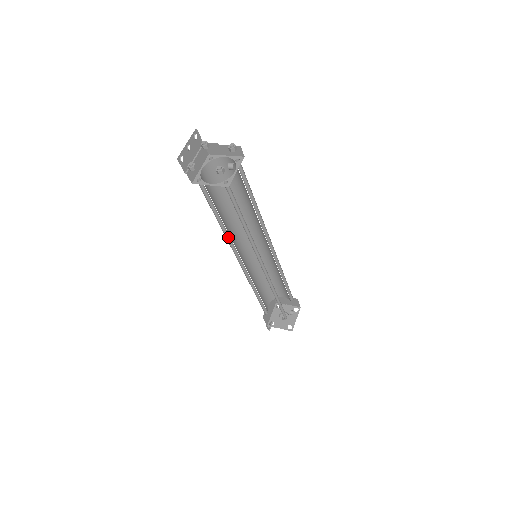
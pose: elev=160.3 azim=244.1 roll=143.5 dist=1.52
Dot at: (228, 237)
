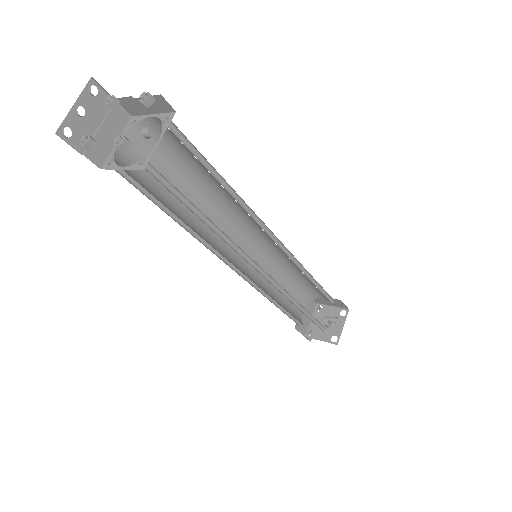
Dot at: occluded
